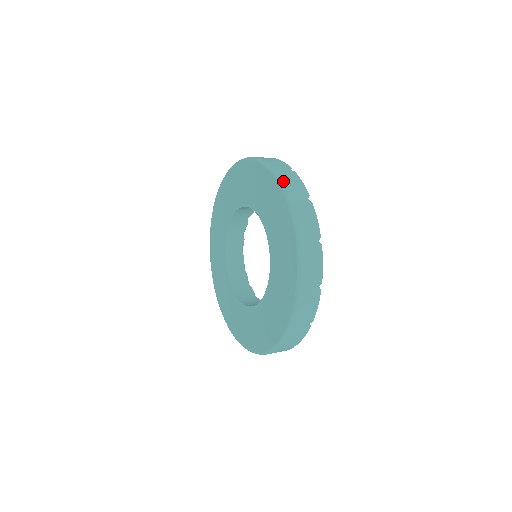
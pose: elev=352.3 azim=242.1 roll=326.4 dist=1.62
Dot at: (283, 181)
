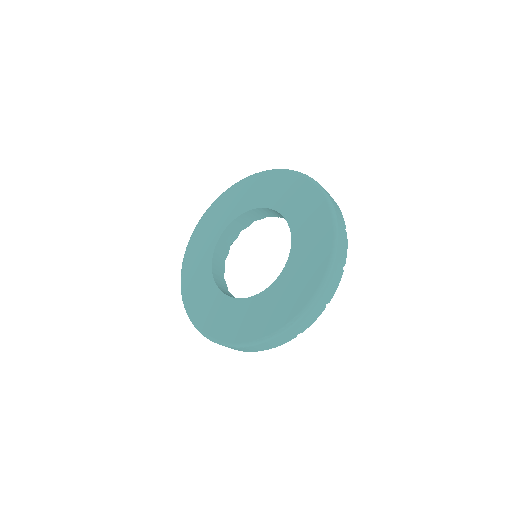
Dot at: (339, 239)
